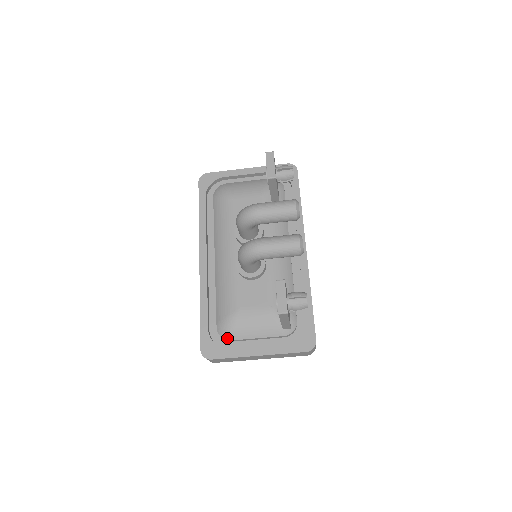
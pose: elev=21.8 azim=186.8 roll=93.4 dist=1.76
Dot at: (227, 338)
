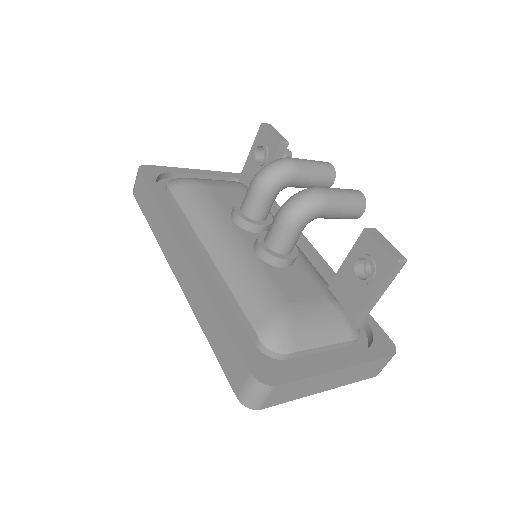
Dot at: (284, 349)
